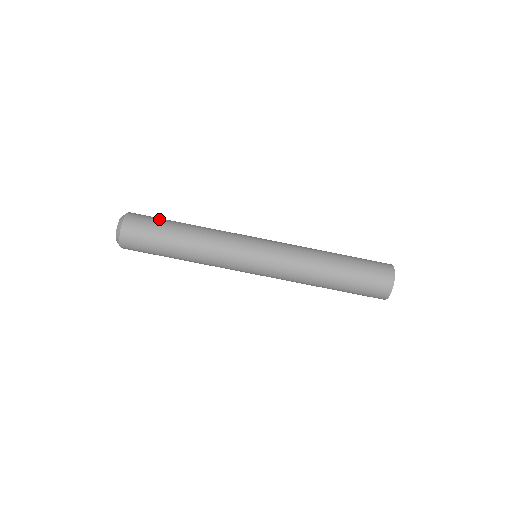
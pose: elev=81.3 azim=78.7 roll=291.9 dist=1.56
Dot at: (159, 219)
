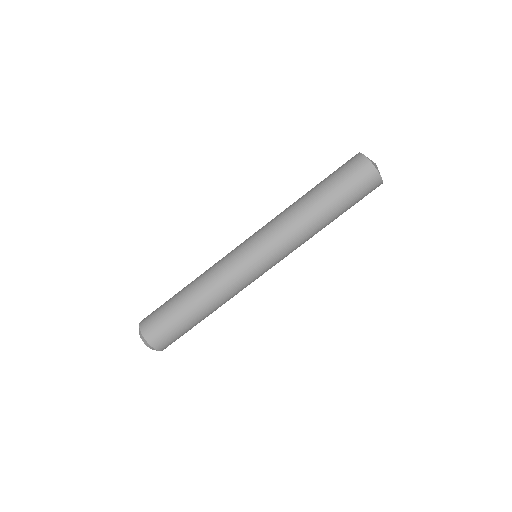
Dot at: (170, 319)
